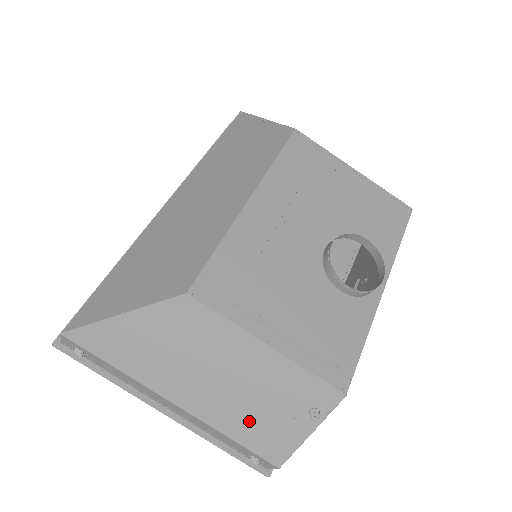
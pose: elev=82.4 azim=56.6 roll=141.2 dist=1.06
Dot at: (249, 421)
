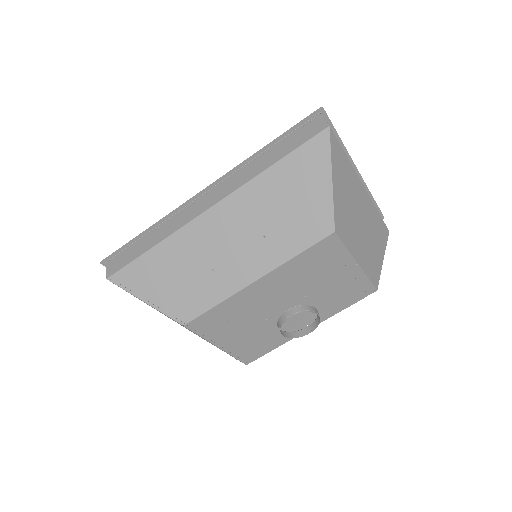
Dot at: (199, 336)
